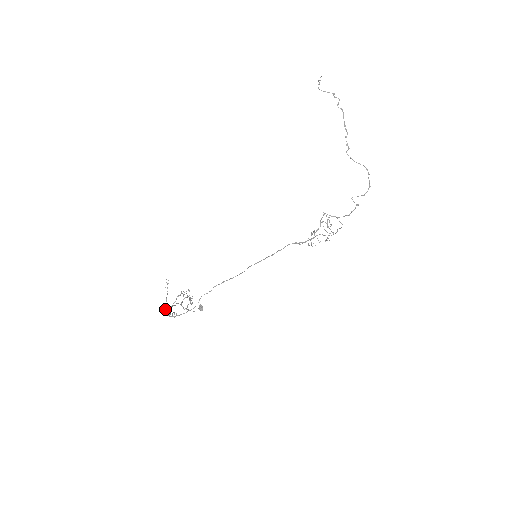
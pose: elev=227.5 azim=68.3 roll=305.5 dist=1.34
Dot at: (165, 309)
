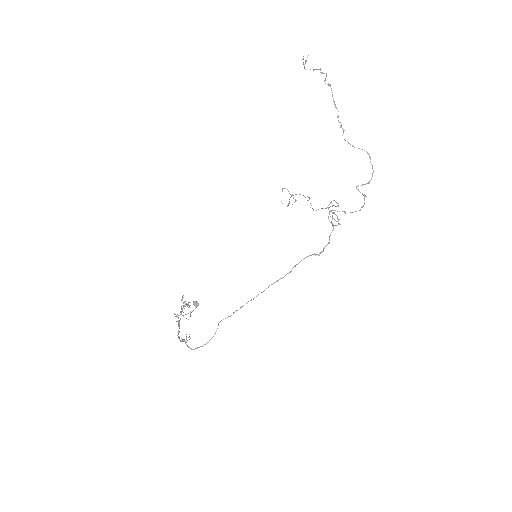
Dot at: (182, 341)
